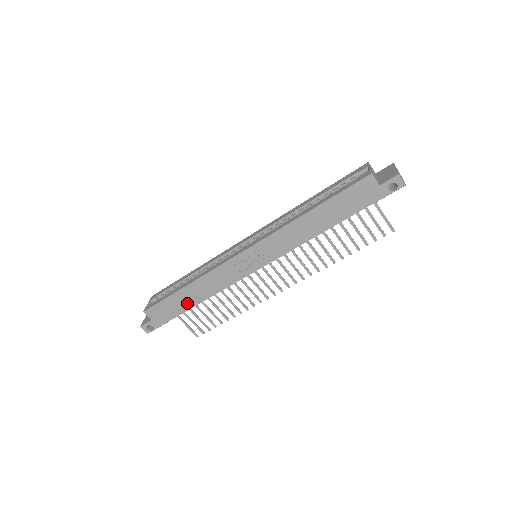
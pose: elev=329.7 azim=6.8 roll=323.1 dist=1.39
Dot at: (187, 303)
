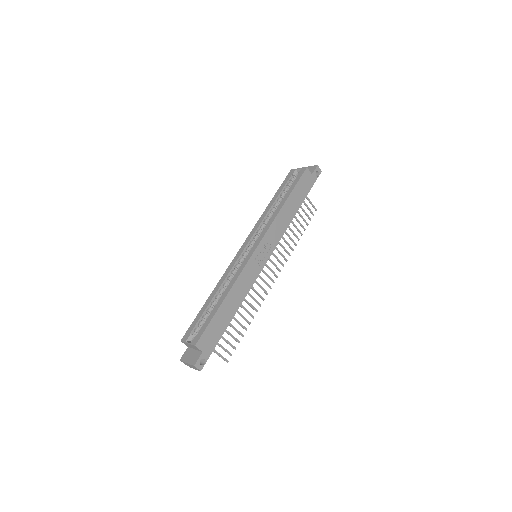
Dot at: (228, 317)
